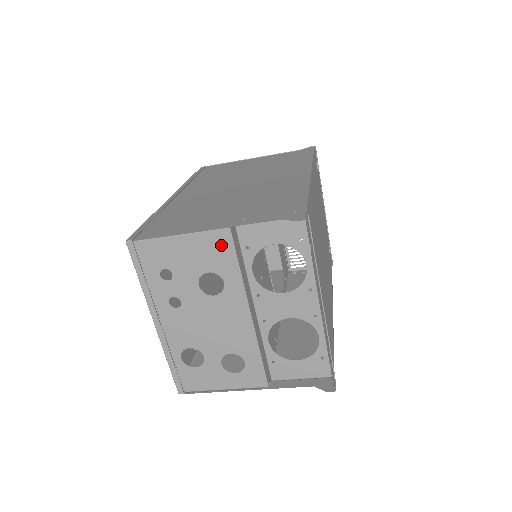
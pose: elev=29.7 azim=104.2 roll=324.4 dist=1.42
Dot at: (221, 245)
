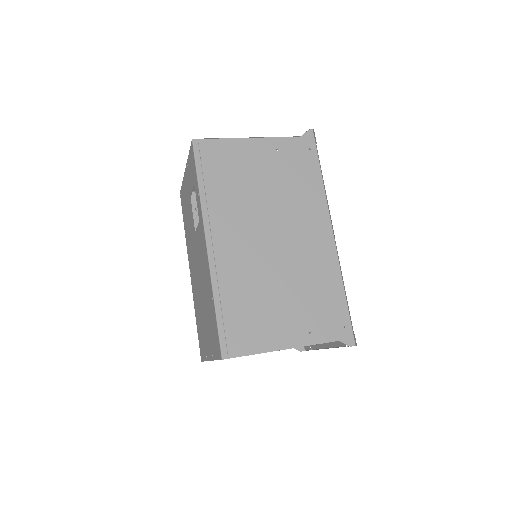
Dot at: occluded
